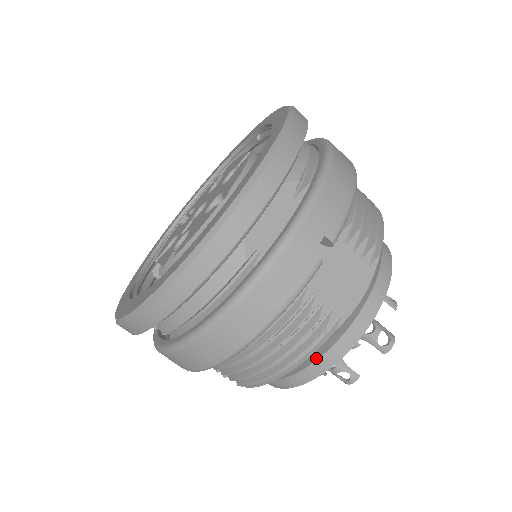
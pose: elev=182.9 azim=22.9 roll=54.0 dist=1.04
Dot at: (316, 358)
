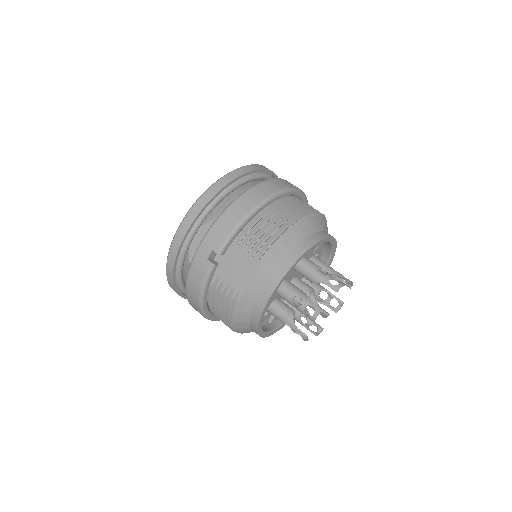
Dot at: (247, 318)
